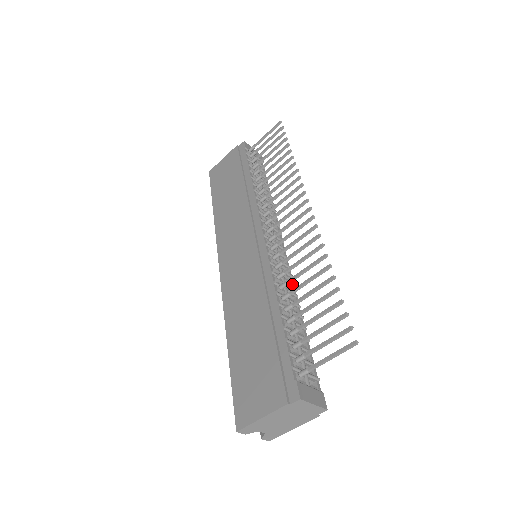
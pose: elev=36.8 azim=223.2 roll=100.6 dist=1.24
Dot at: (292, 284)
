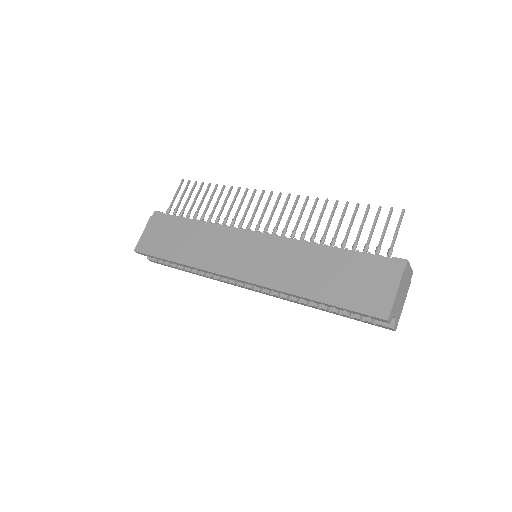
Dot at: occluded
